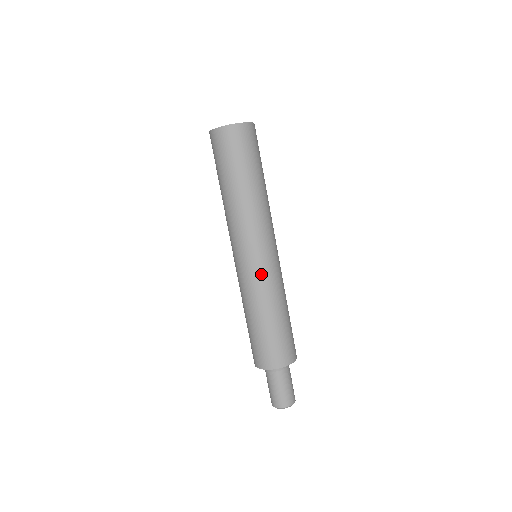
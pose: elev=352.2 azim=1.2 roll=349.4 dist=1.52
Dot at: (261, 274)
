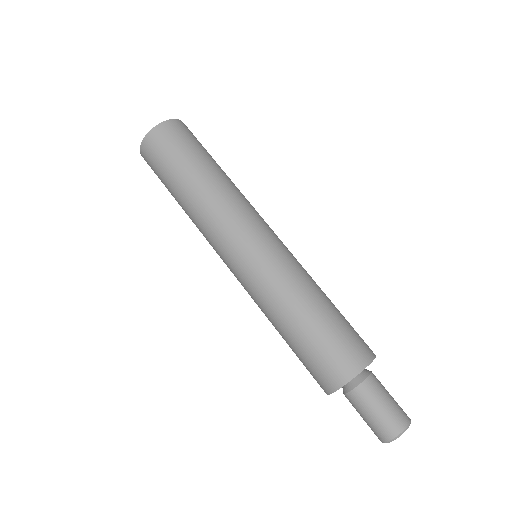
Dot at: (281, 255)
